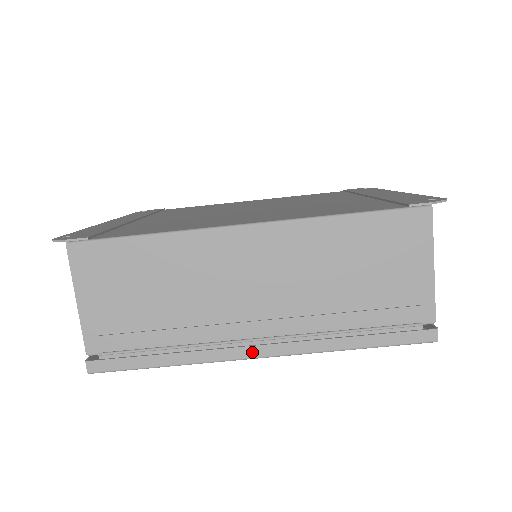
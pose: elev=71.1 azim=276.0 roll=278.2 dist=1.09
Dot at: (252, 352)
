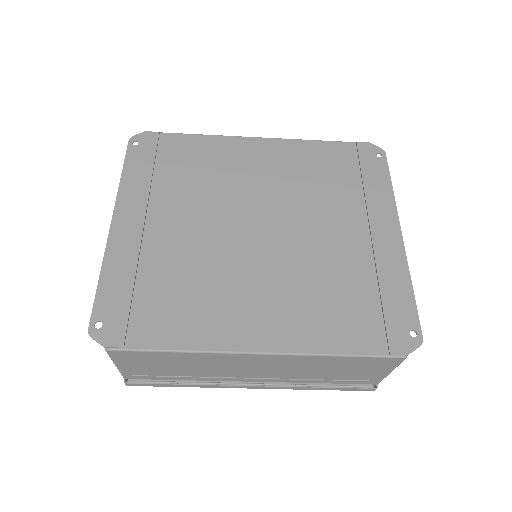
Dot at: (247, 387)
